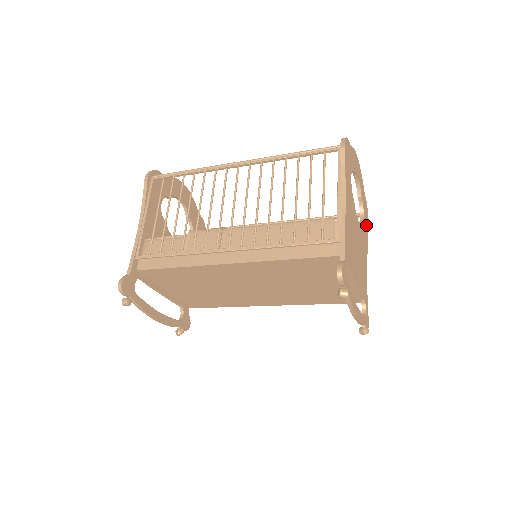
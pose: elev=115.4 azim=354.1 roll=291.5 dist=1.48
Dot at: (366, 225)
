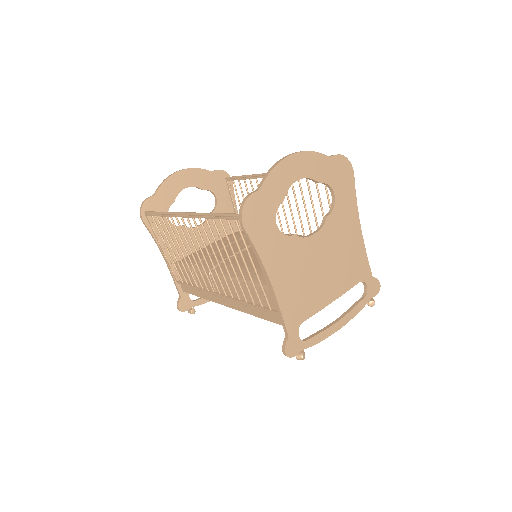
Dot at: (347, 188)
